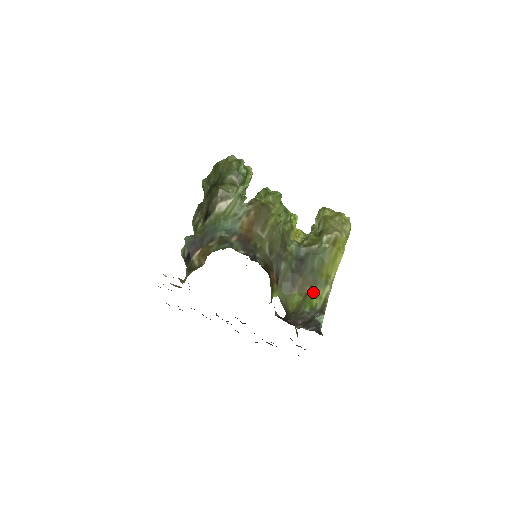
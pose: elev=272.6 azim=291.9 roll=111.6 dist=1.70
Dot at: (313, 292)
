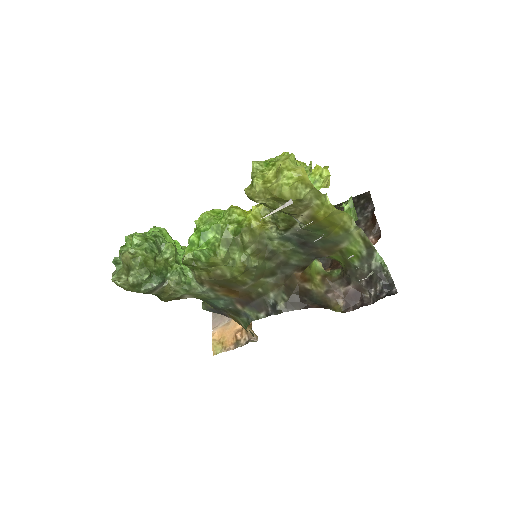
Dot at: (345, 247)
